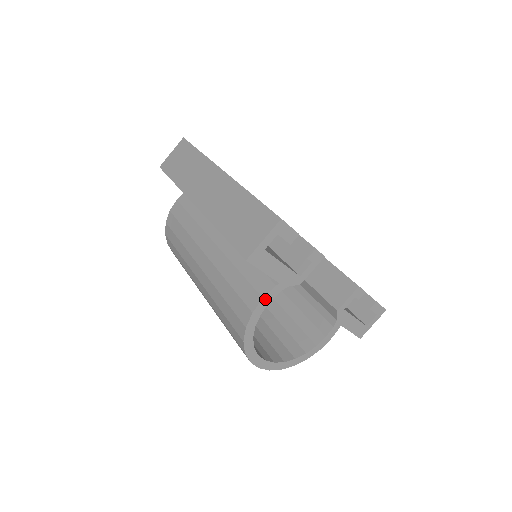
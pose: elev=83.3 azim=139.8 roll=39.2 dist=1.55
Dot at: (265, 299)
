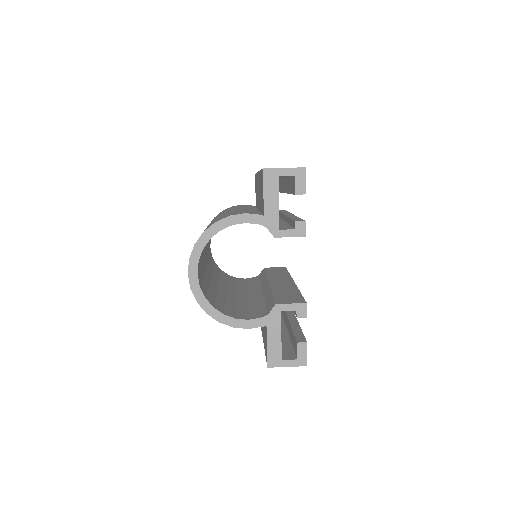
Dot at: (246, 216)
